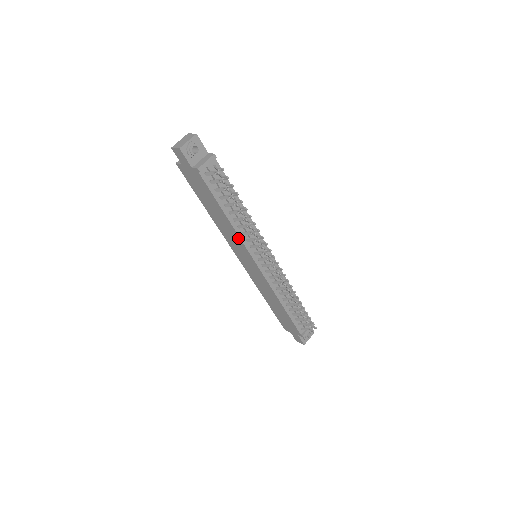
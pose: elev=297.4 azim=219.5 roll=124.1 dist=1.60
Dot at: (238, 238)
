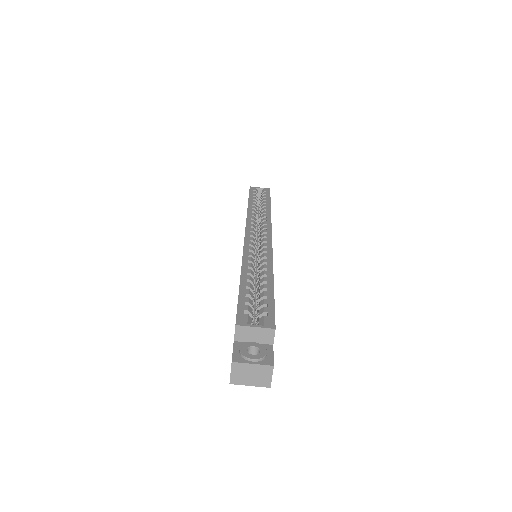
Dot at: occluded
